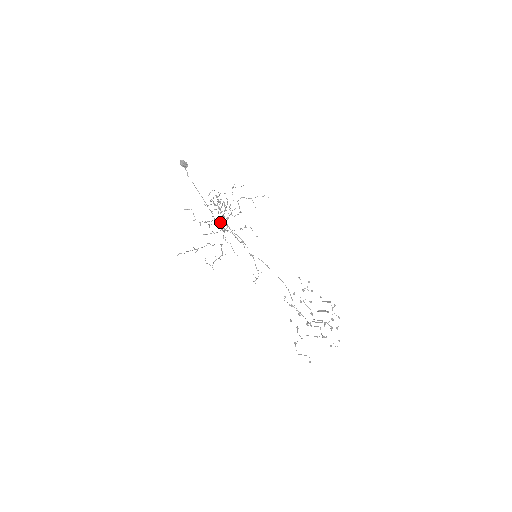
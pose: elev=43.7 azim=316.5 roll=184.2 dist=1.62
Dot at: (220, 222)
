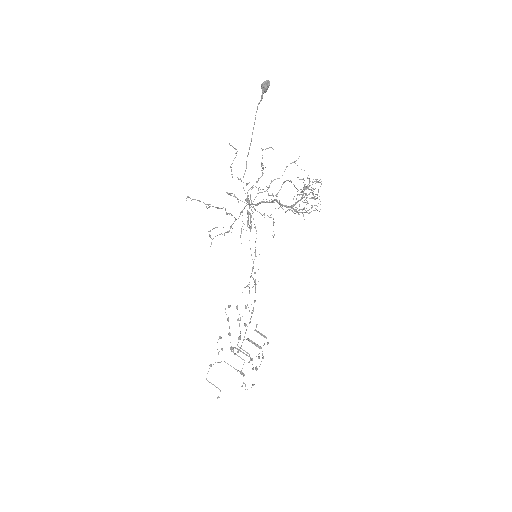
Dot at: (272, 201)
